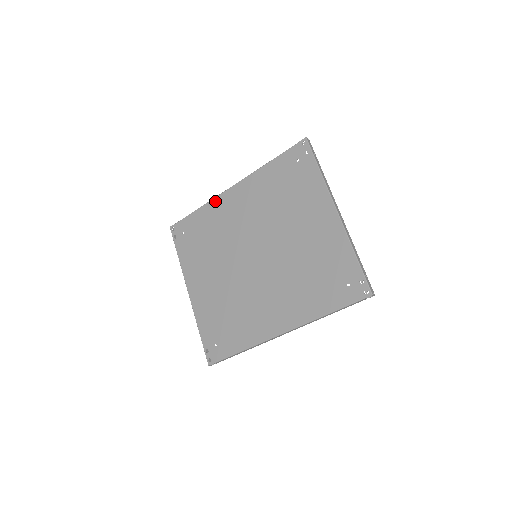
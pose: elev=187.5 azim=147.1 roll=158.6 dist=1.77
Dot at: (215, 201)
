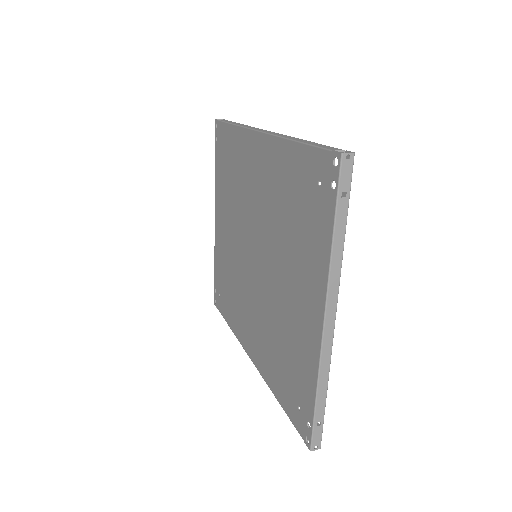
Dot at: (244, 134)
